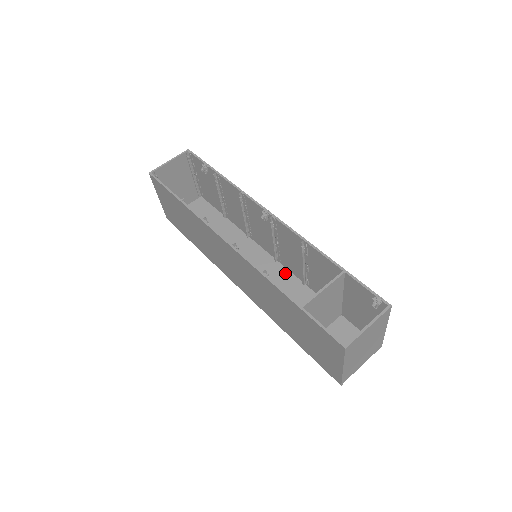
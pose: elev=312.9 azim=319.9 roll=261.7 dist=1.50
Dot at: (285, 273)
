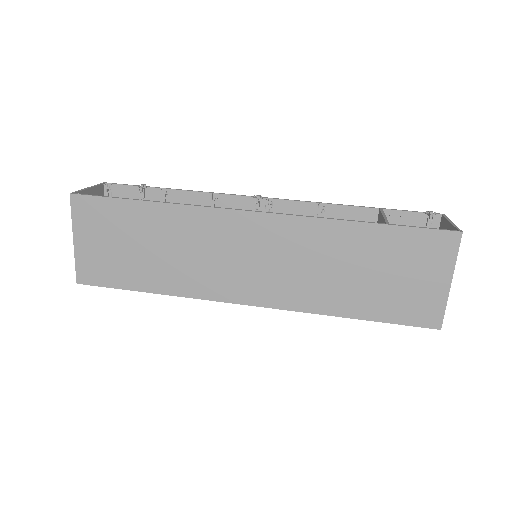
Dot at: occluded
